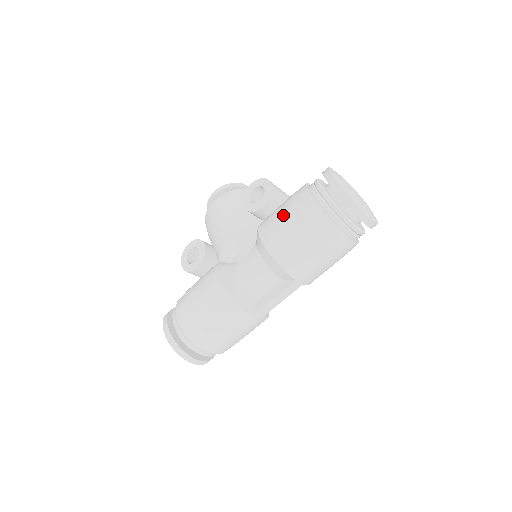
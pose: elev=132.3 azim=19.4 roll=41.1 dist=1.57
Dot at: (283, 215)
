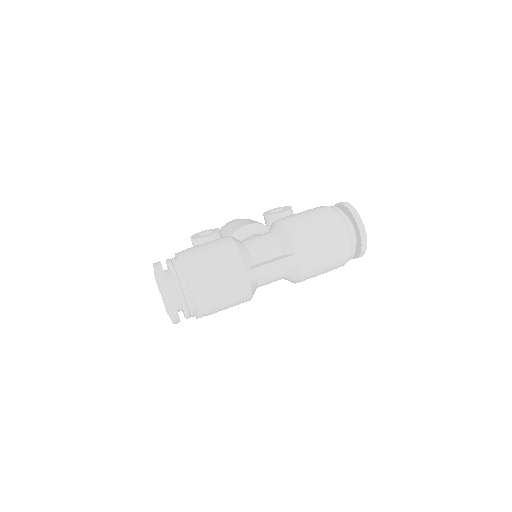
Dot at: (300, 212)
